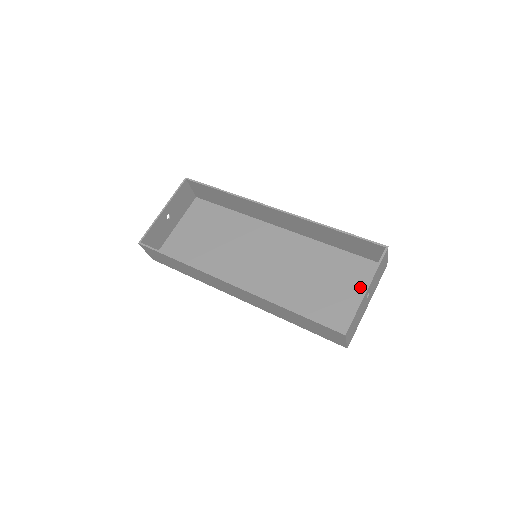
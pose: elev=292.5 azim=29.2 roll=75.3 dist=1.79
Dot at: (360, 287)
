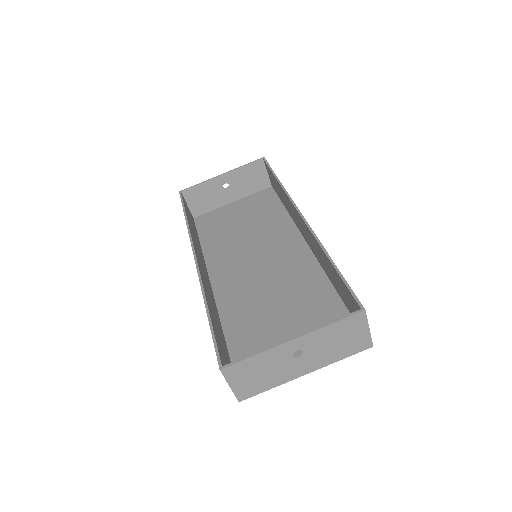
Dot at: occluded
